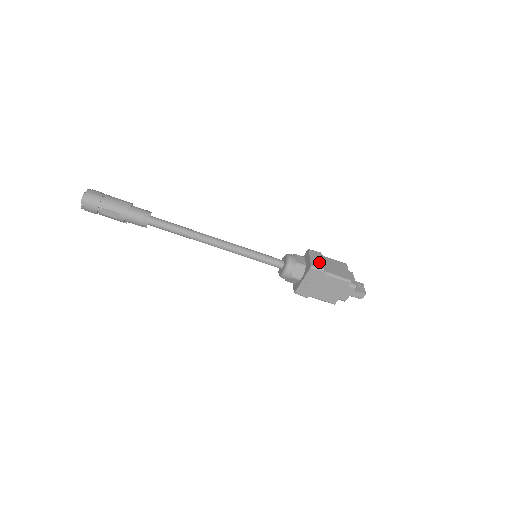
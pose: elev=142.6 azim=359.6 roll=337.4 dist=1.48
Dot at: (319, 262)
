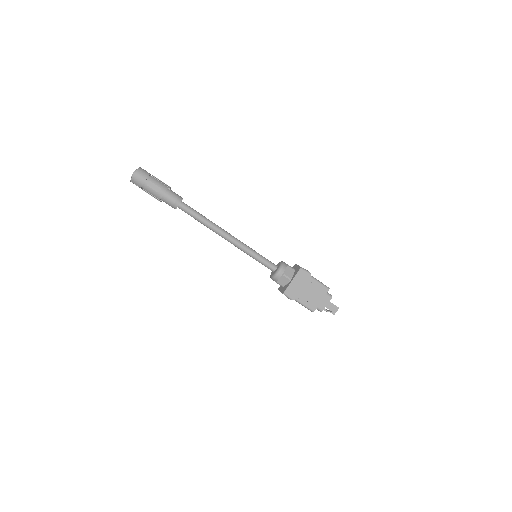
Dot at: occluded
